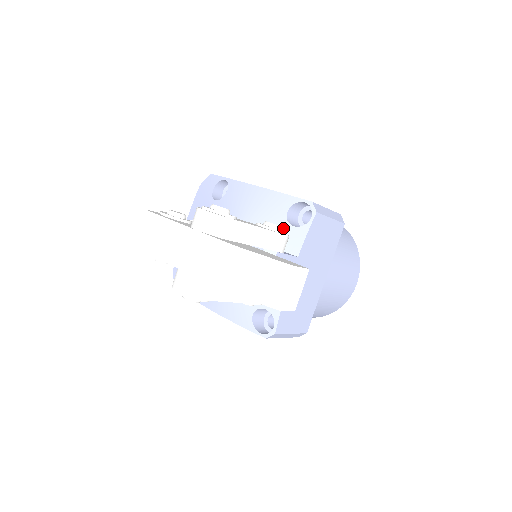
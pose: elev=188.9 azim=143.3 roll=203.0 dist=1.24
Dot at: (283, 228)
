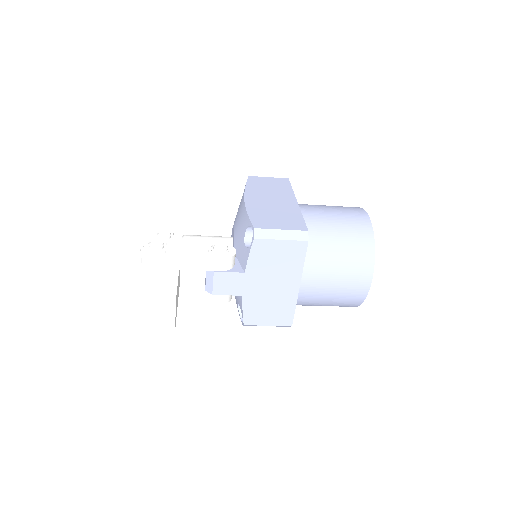
Dot at: (242, 246)
